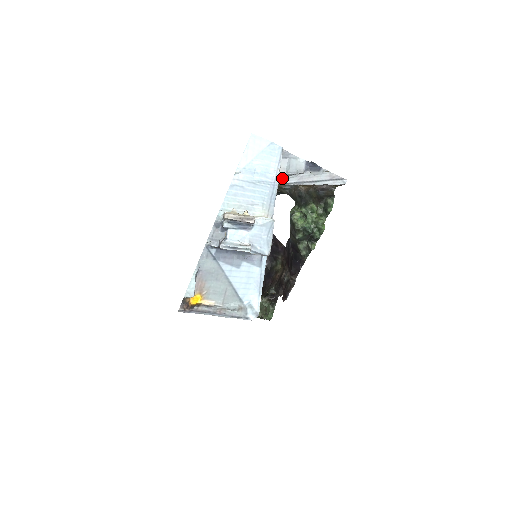
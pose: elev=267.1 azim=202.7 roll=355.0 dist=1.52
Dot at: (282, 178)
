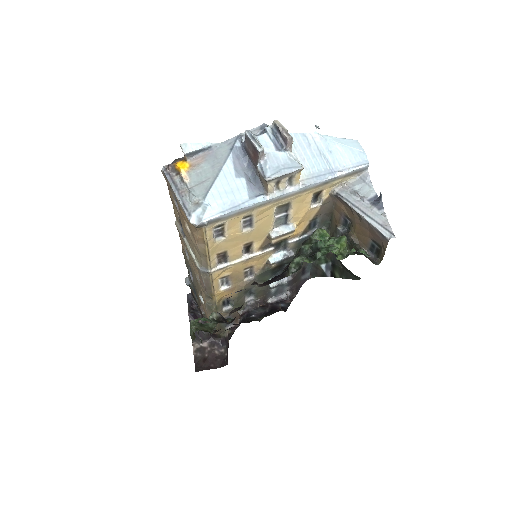
Dot at: (344, 191)
